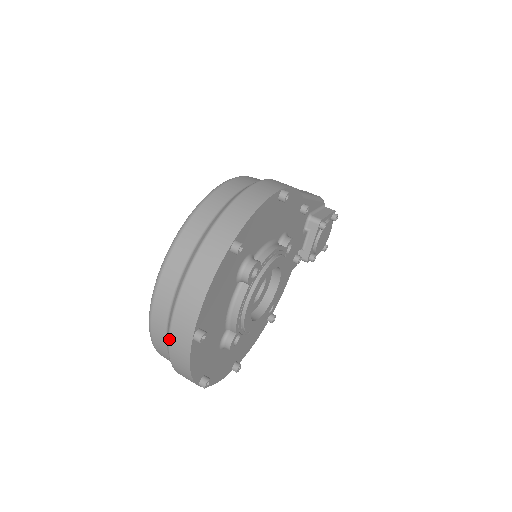
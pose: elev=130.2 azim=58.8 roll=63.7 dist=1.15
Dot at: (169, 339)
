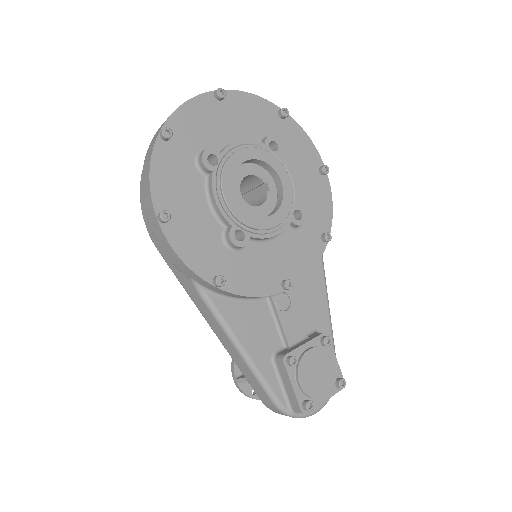
Dot at: occluded
